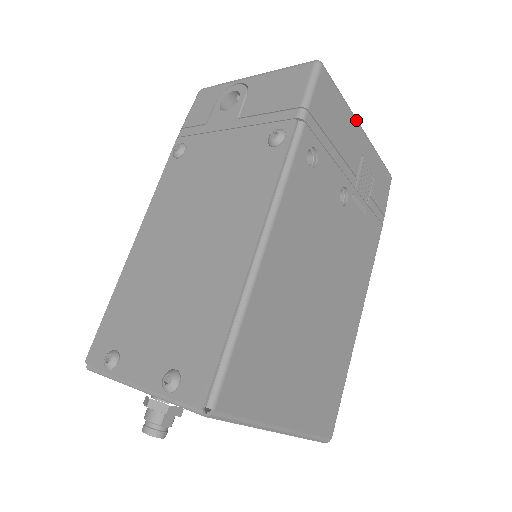
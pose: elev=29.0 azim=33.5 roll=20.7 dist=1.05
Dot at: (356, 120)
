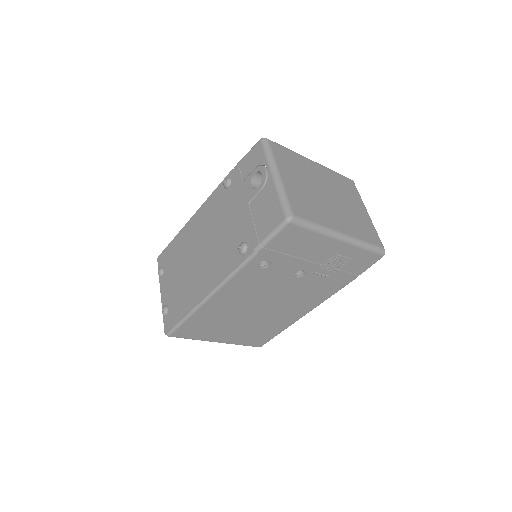
Dot at: (333, 238)
